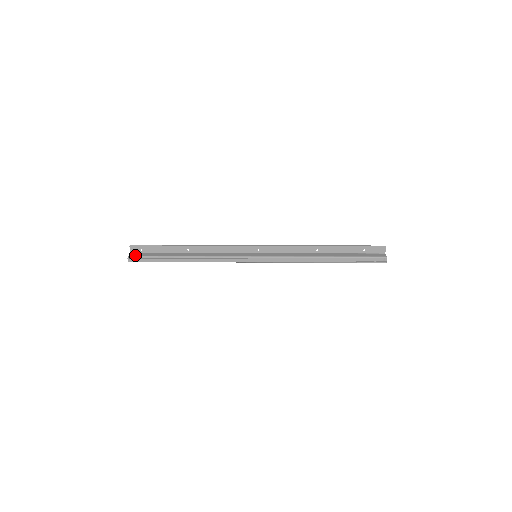
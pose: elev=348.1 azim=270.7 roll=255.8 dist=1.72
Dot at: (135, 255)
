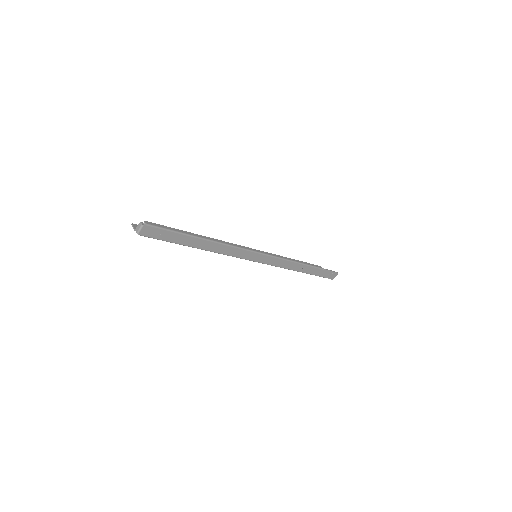
Dot at: occluded
